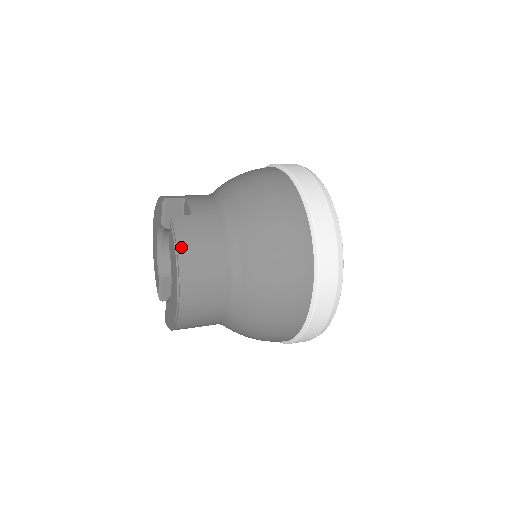
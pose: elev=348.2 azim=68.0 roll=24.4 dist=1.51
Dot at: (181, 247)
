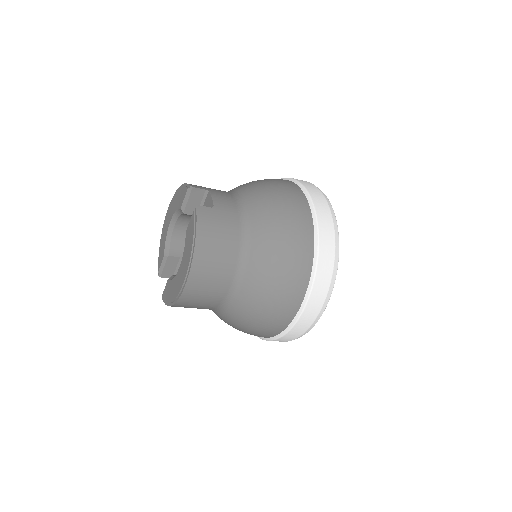
Dot at: (200, 235)
